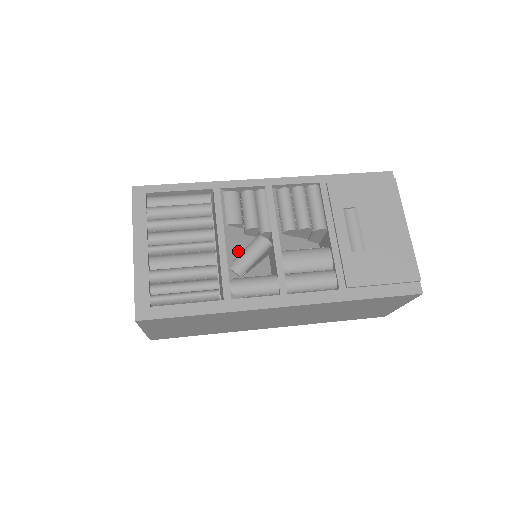
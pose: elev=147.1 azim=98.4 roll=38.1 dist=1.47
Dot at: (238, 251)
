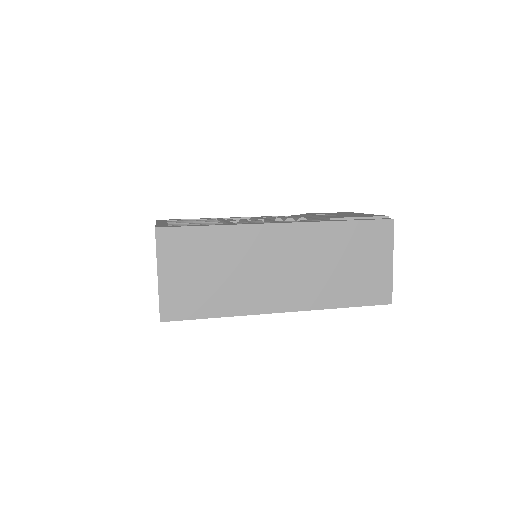
Dot at: occluded
